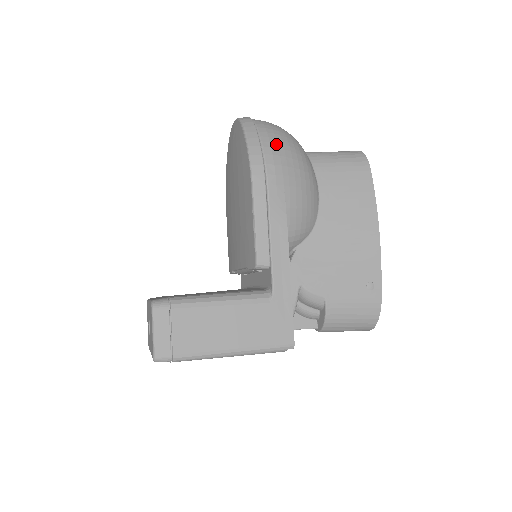
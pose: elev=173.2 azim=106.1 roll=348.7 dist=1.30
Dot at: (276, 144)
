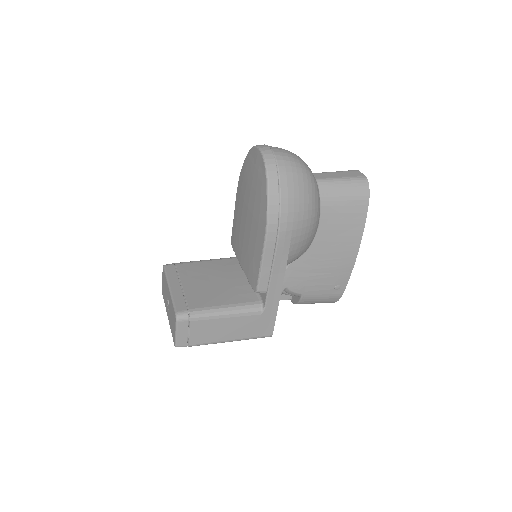
Dot at: (293, 199)
